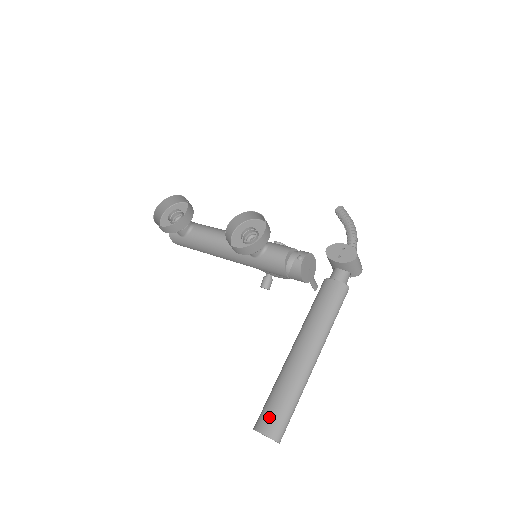
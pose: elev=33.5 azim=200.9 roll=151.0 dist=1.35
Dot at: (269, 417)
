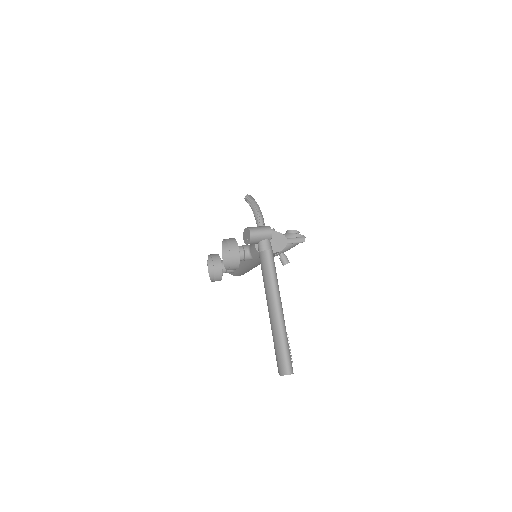
Dot at: (277, 363)
